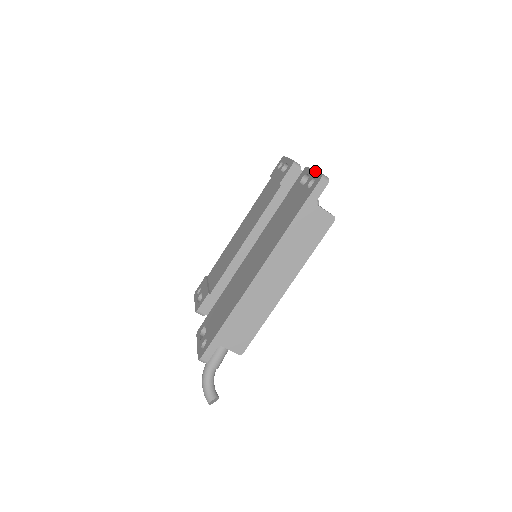
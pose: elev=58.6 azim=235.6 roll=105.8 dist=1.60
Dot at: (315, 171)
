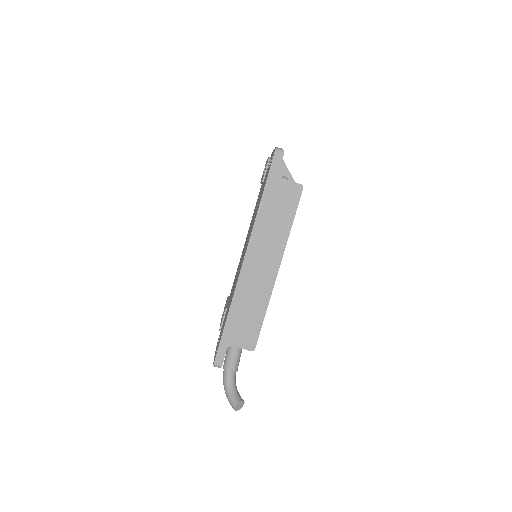
Dot at: occluded
